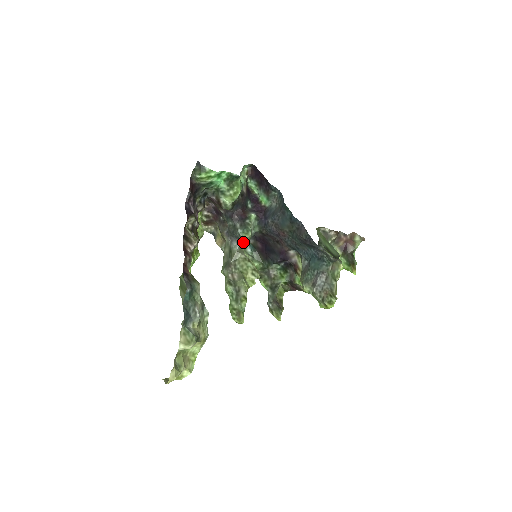
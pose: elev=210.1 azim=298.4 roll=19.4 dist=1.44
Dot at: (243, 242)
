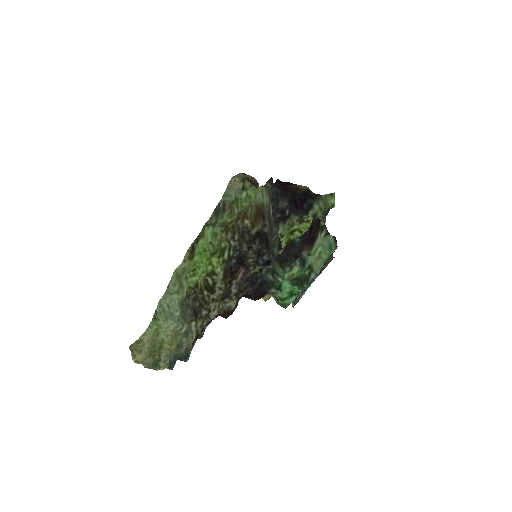
Dot at: occluded
